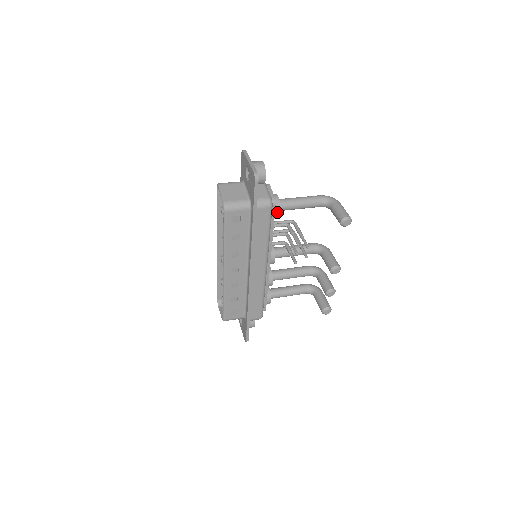
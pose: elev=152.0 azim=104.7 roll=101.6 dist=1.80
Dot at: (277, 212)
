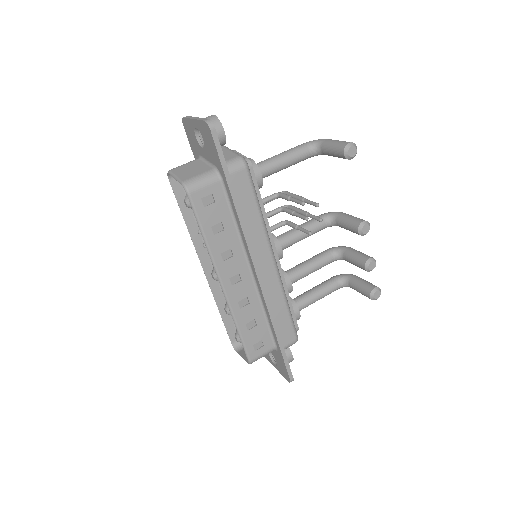
Dot at: (258, 178)
